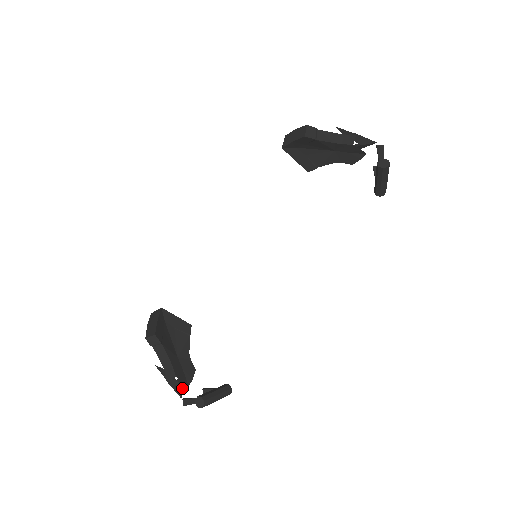
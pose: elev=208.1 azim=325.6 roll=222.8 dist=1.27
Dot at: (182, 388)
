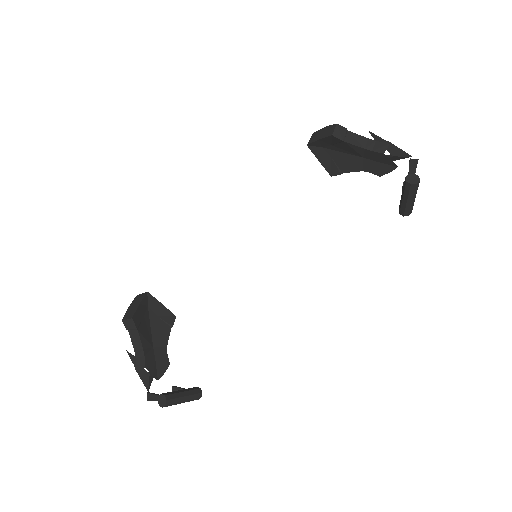
Dot at: occluded
